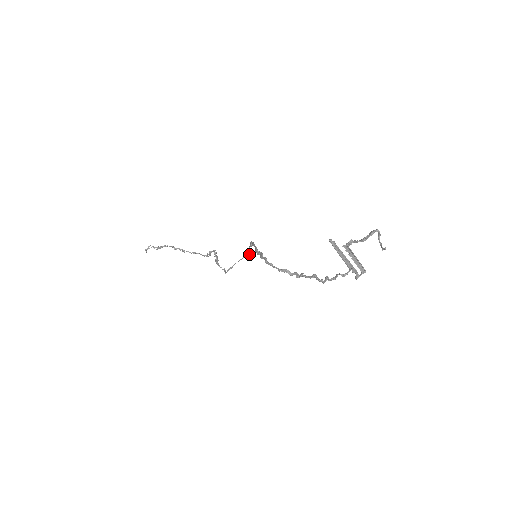
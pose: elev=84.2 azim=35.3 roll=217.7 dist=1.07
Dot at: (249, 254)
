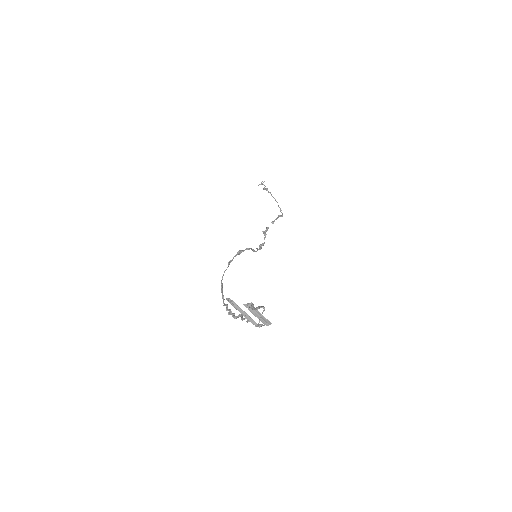
Dot at: (256, 251)
